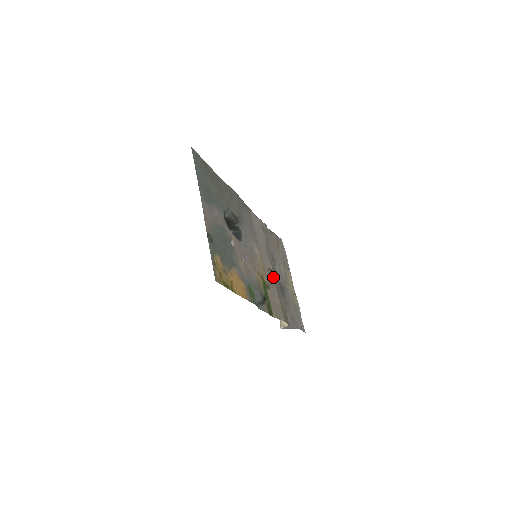
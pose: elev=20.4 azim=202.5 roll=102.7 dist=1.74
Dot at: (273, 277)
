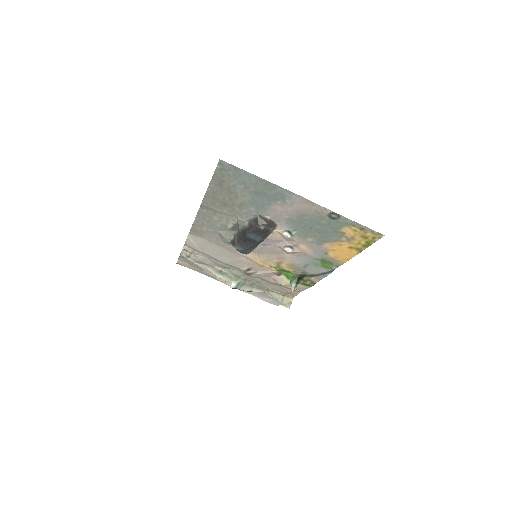
Dot at: (250, 276)
